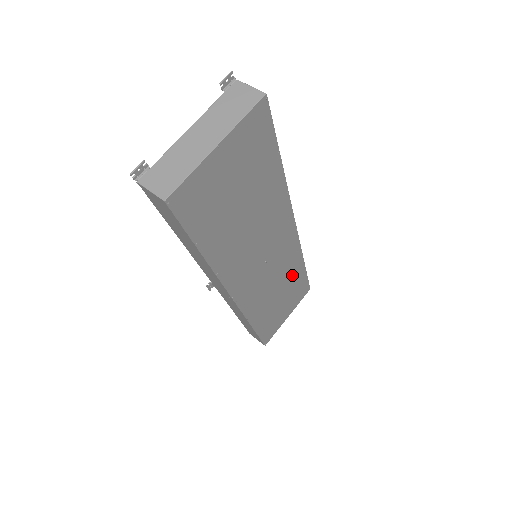
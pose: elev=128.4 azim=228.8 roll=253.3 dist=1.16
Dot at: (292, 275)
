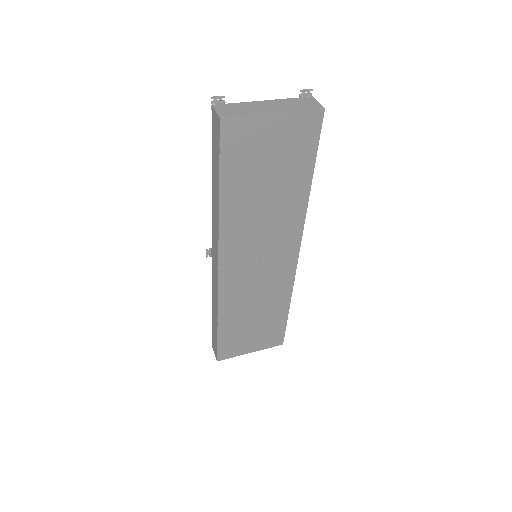
Dot at: (274, 305)
